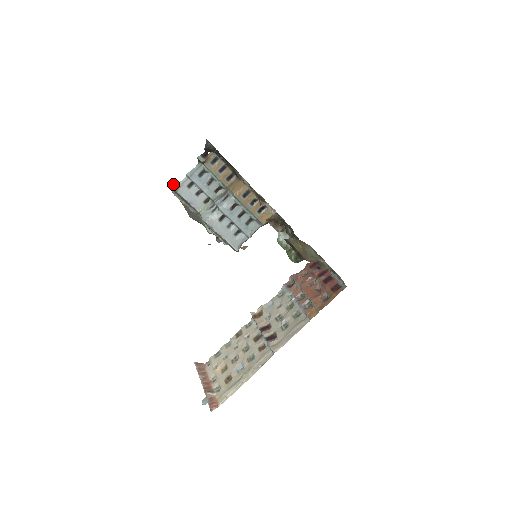
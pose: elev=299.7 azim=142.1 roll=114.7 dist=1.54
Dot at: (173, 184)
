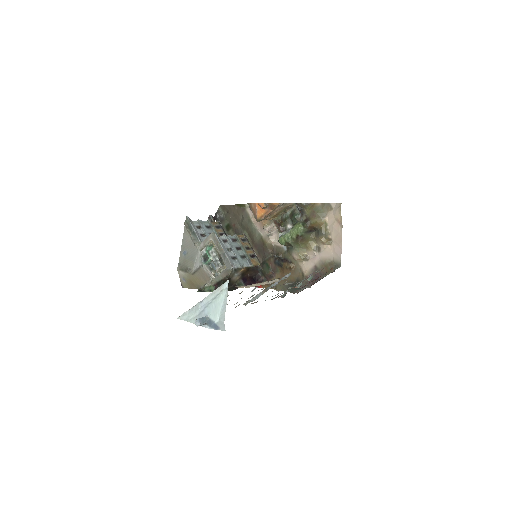
Dot at: (188, 217)
